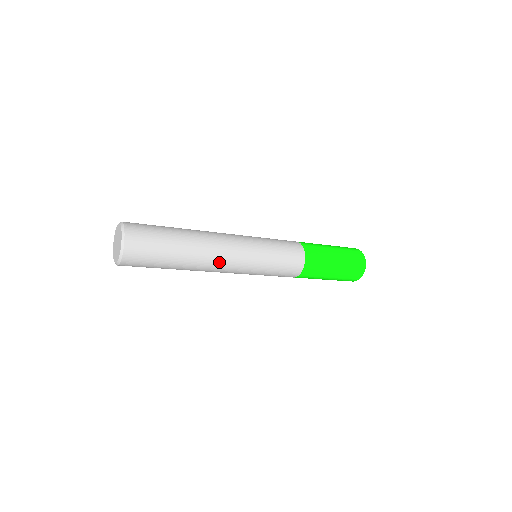
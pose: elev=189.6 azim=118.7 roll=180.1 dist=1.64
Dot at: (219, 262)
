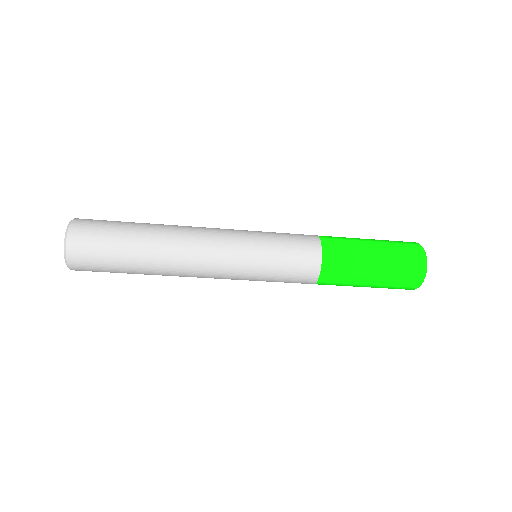
Dot at: (194, 250)
